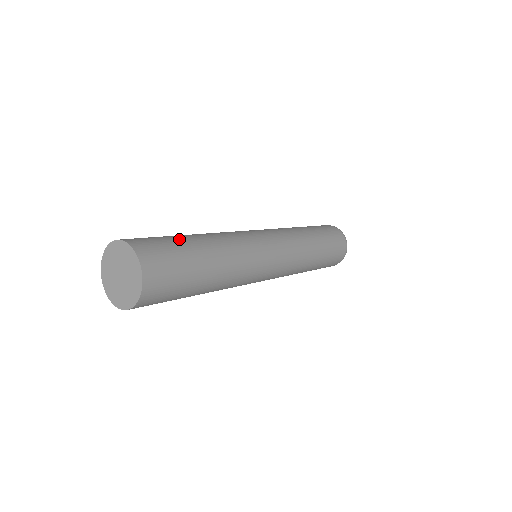
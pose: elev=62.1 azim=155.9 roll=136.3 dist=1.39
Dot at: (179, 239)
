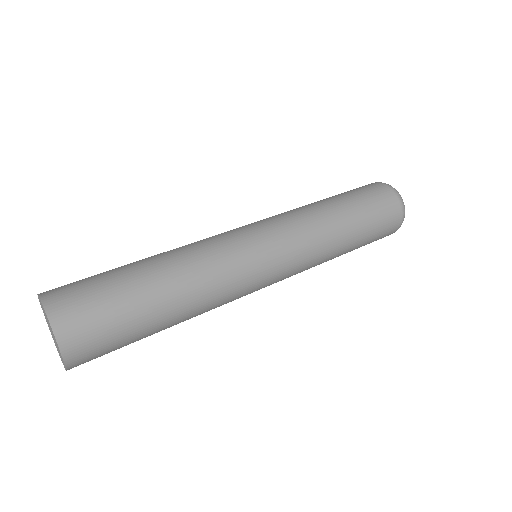
Dot at: (130, 301)
